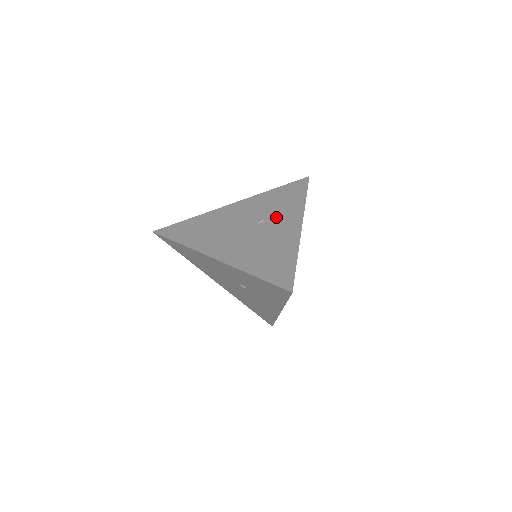
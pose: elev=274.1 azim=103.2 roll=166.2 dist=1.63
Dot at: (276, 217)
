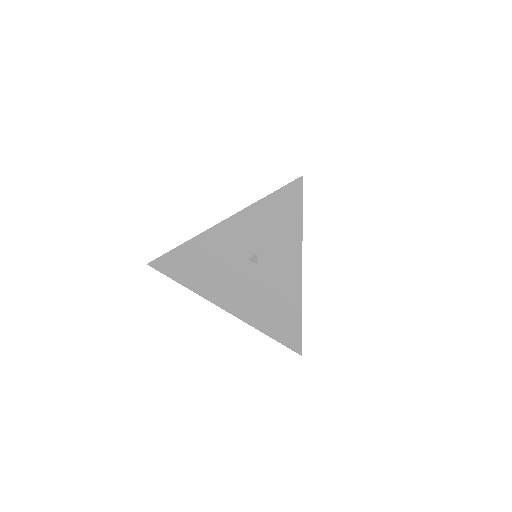
Dot at: occluded
